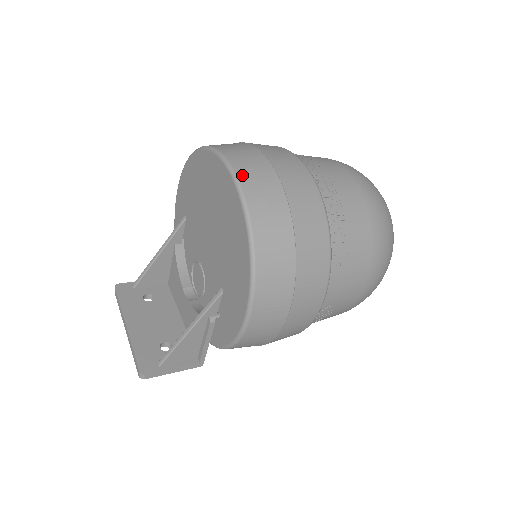
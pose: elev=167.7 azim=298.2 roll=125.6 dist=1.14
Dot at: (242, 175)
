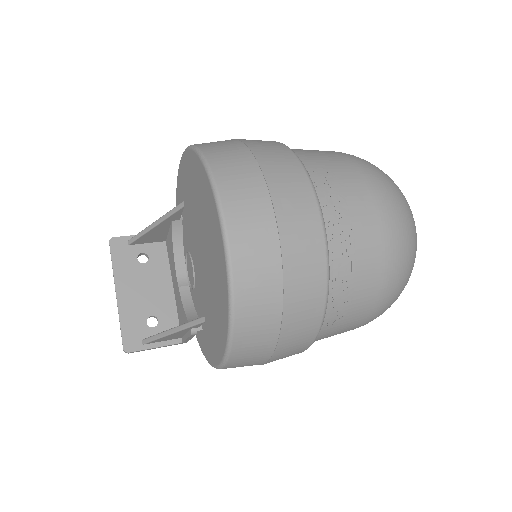
Dot at: (236, 243)
